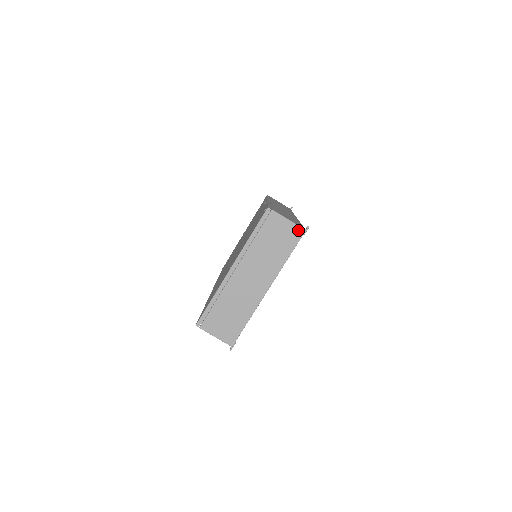
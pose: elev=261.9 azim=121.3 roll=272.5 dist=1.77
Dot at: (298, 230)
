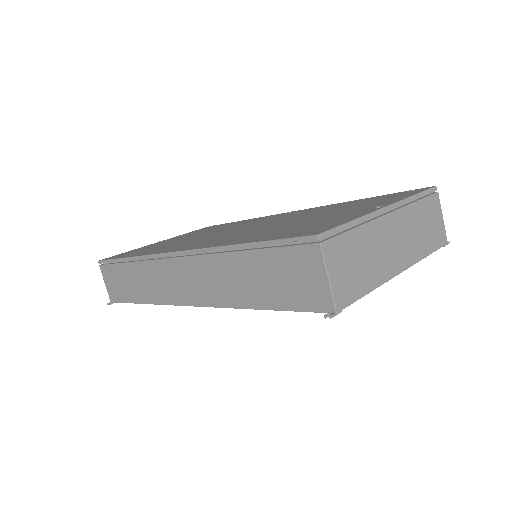
Dot at: (444, 236)
